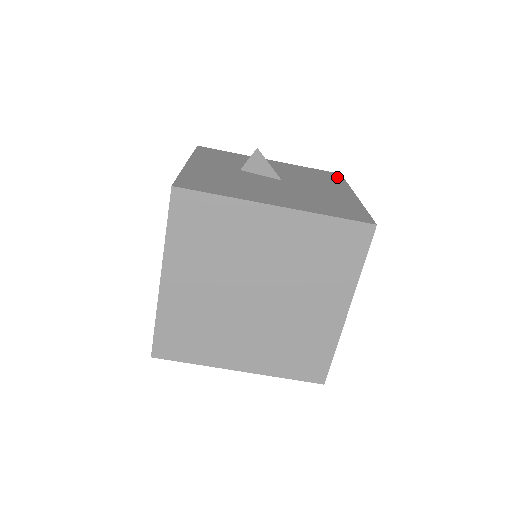
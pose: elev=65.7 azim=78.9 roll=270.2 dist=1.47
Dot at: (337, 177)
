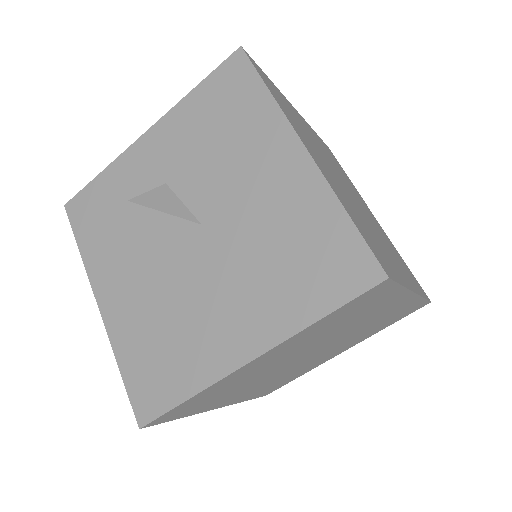
Dot at: (245, 80)
